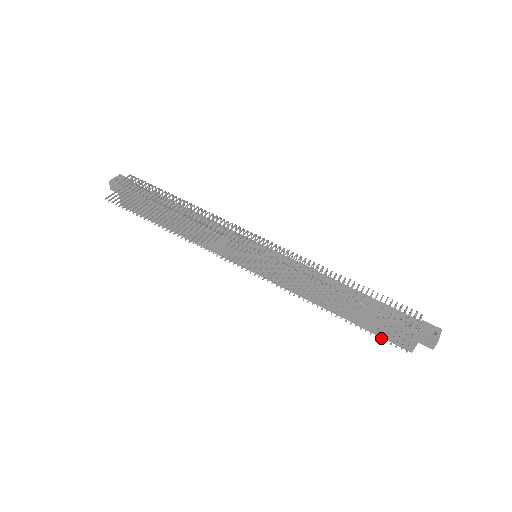
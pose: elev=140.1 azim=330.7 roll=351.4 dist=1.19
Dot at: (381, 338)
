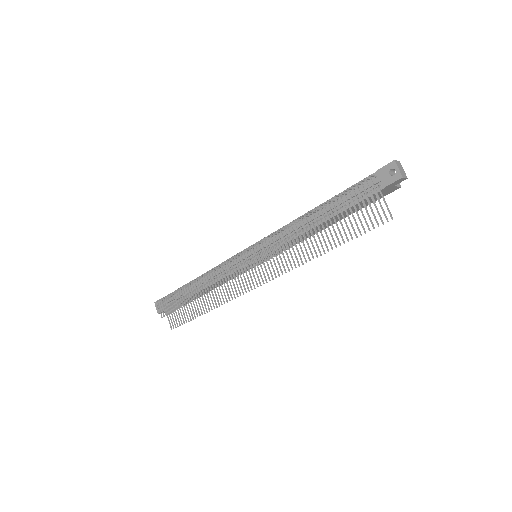
Dot at: (369, 230)
